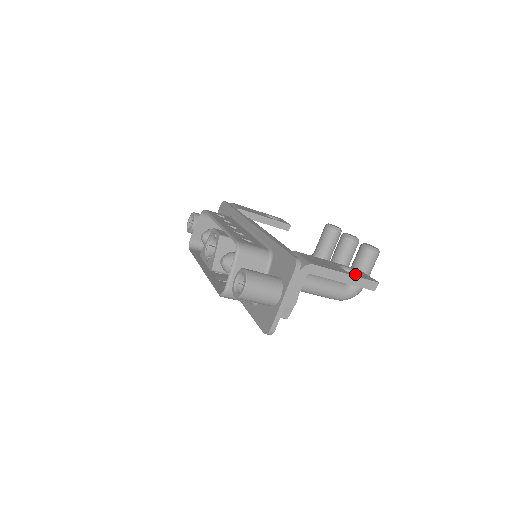
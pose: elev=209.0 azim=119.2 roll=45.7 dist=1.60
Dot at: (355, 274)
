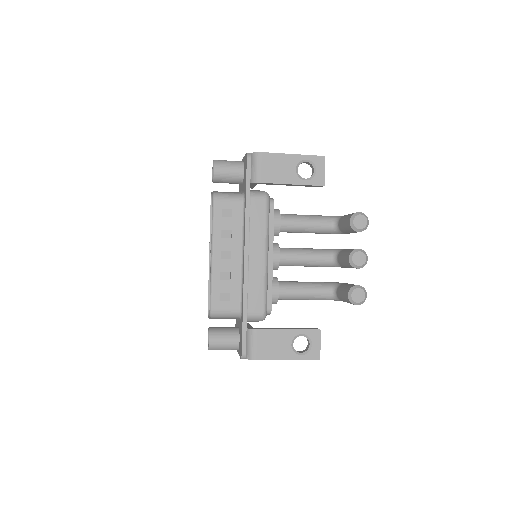
Dot at: (308, 341)
